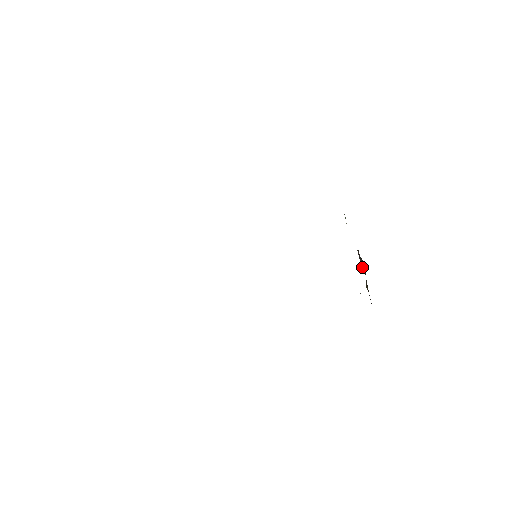
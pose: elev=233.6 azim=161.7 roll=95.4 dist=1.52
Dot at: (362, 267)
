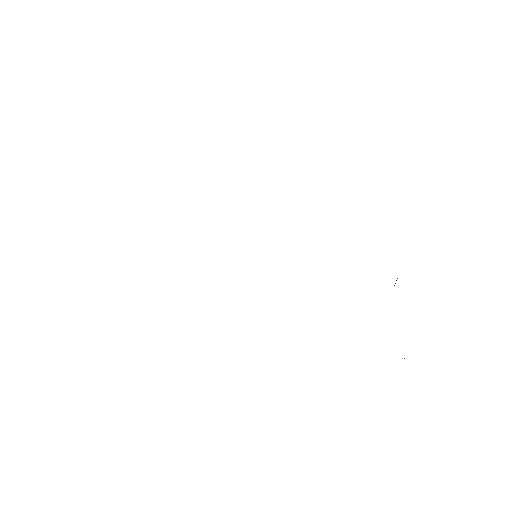
Dot at: occluded
